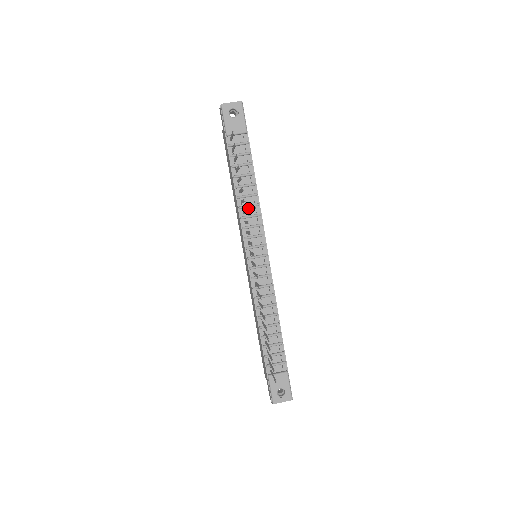
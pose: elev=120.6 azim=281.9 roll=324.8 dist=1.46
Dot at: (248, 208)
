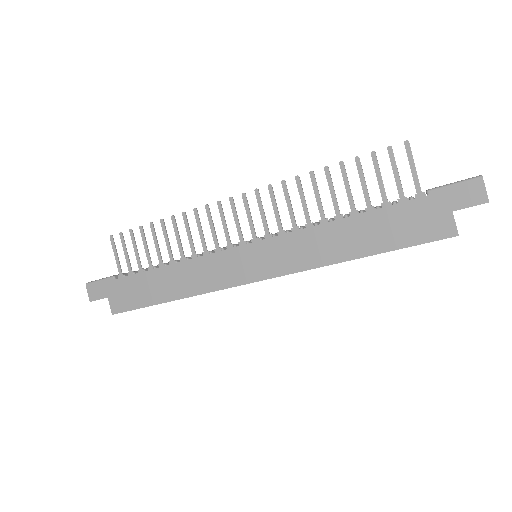
Dot at: occluded
